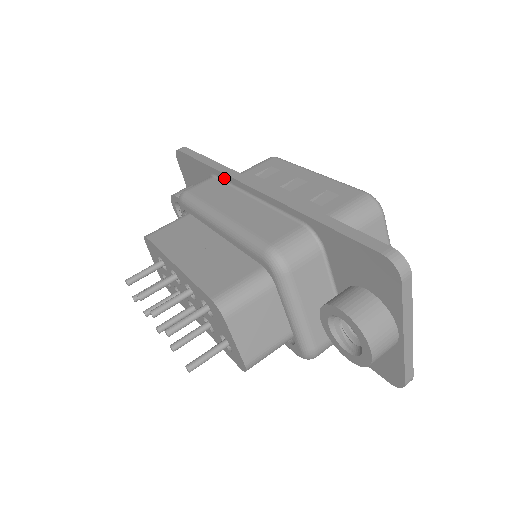
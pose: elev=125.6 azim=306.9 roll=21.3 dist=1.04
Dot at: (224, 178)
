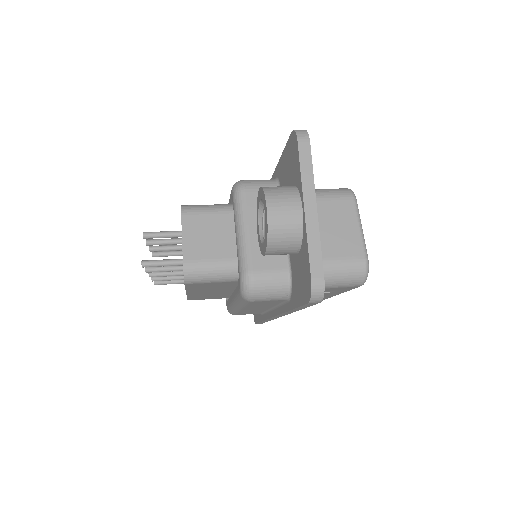
Dot at: occluded
